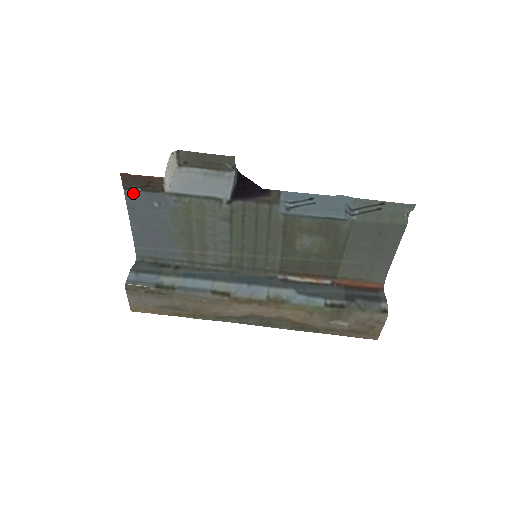
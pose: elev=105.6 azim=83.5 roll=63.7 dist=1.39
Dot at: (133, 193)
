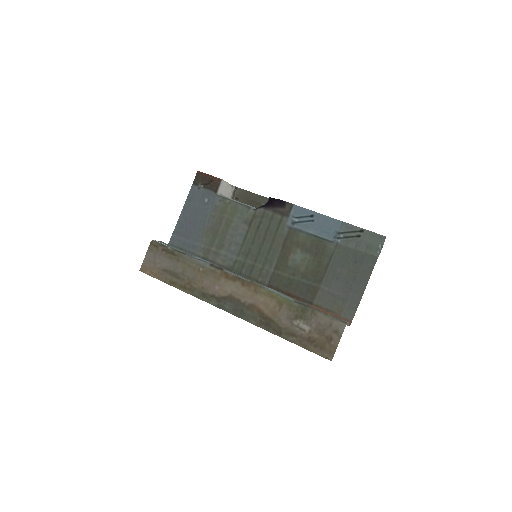
Dot at: (197, 188)
